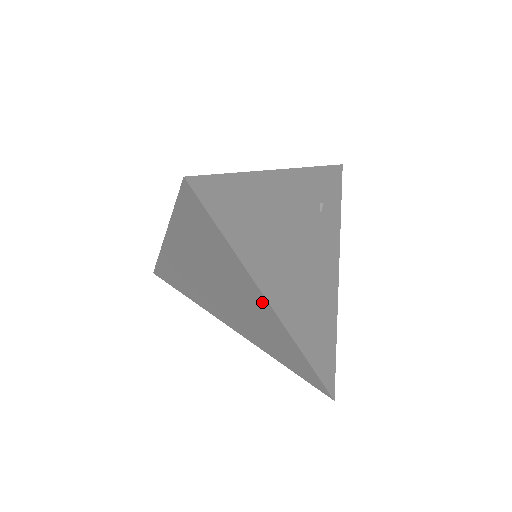
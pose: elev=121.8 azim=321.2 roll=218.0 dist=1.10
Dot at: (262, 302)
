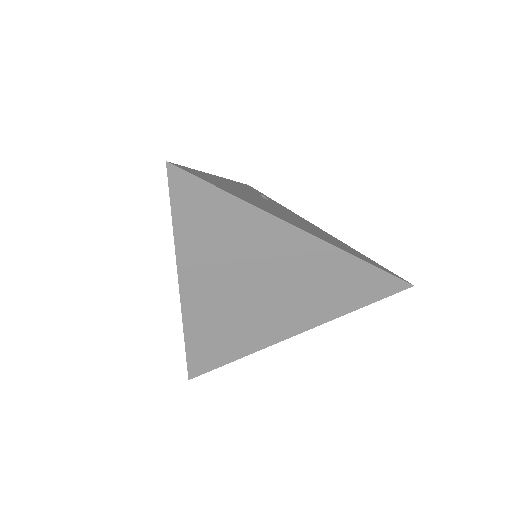
Dot at: (295, 237)
